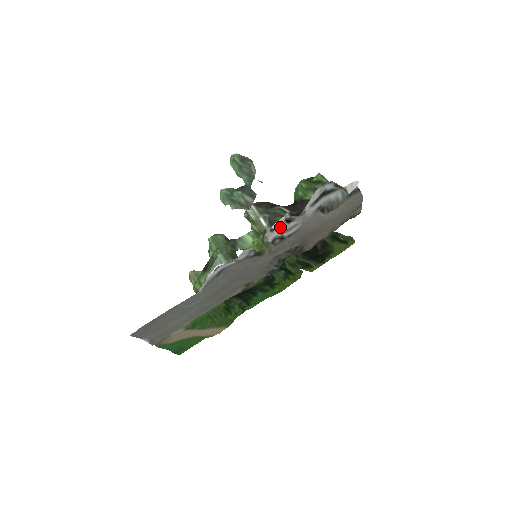
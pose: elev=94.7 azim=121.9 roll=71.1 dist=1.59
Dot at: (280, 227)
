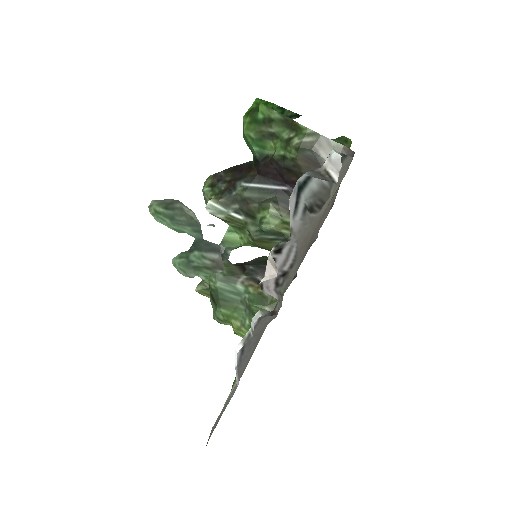
Dot at: (275, 272)
